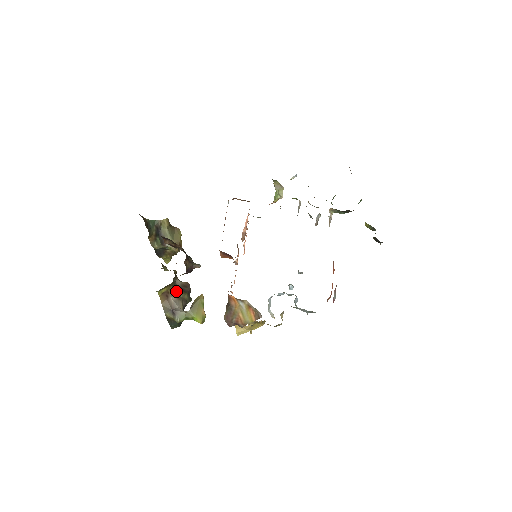
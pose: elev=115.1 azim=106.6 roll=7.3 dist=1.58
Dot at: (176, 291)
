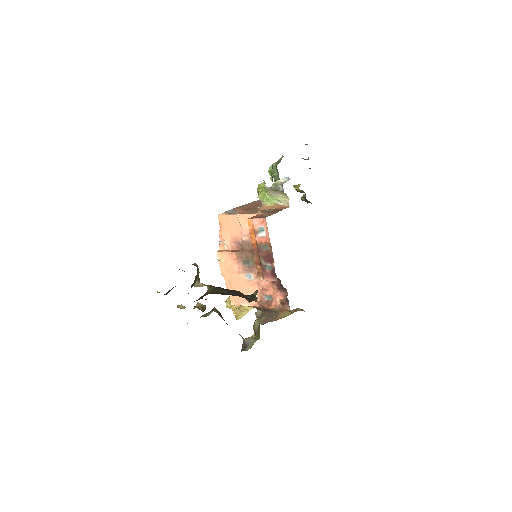
Dot at: occluded
